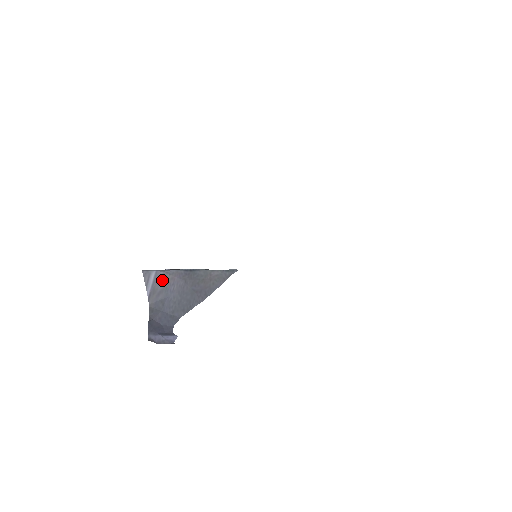
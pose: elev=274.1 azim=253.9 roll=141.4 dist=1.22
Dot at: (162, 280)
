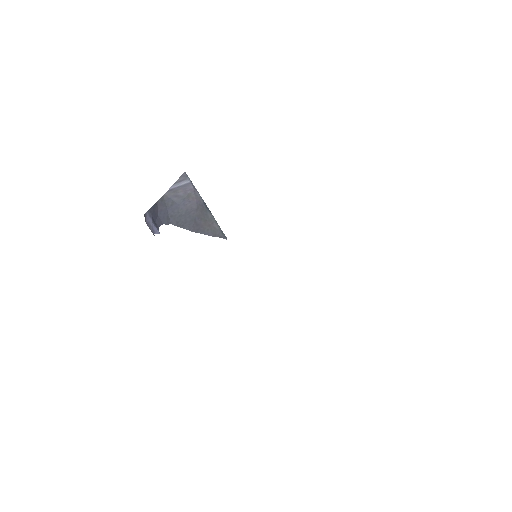
Dot at: (187, 191)
